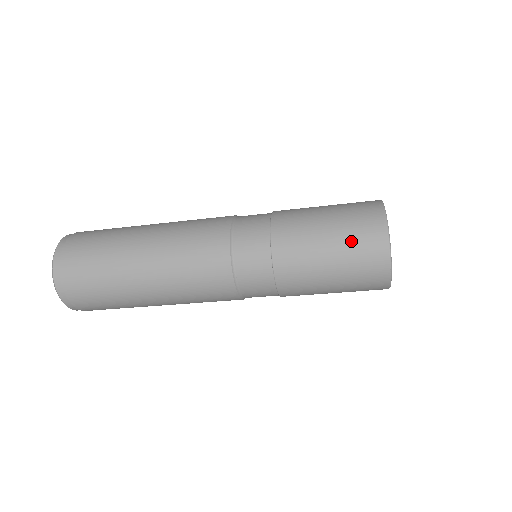
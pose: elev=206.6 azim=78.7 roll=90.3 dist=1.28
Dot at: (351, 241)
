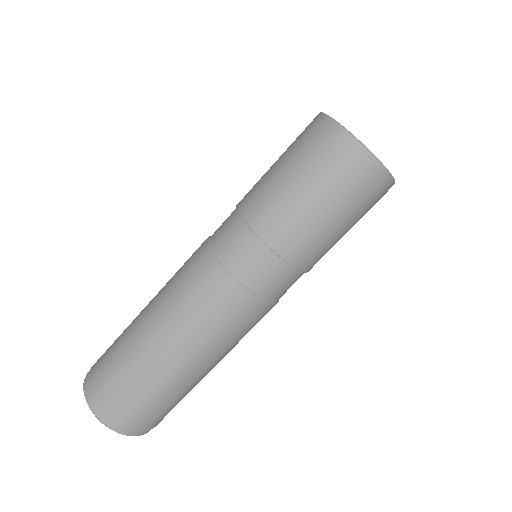
Dot at: (301, 149)
